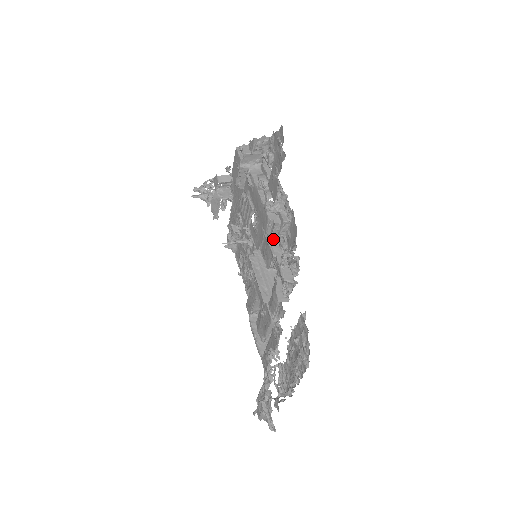
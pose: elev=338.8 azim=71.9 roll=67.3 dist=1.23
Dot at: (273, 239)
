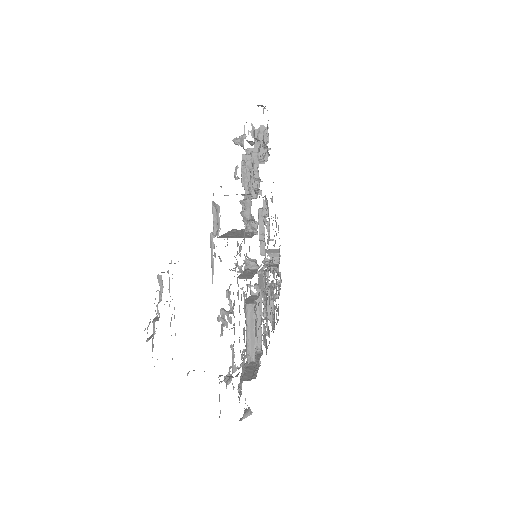
Dot at: occluded
